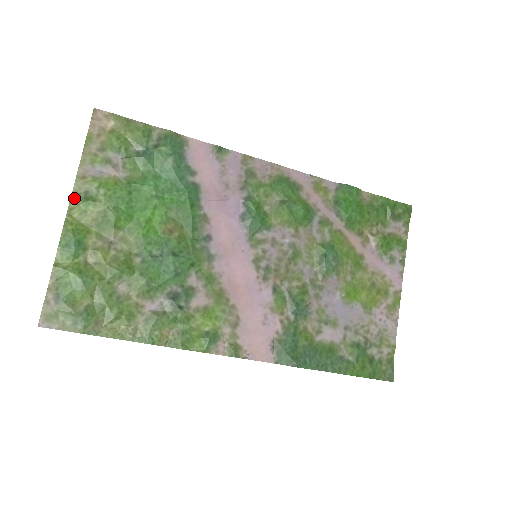
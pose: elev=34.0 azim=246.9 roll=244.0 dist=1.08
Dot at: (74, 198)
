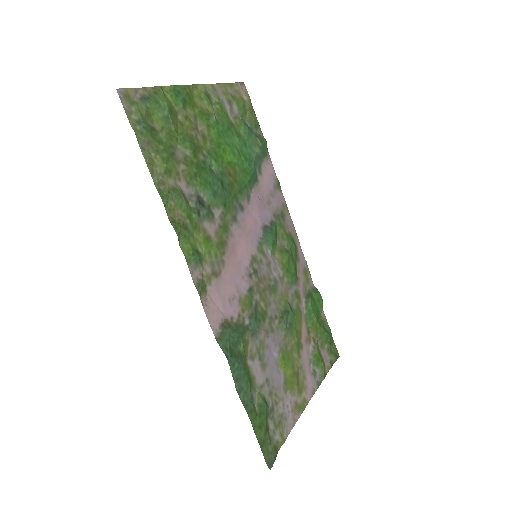
Dot at: (202, 87)
